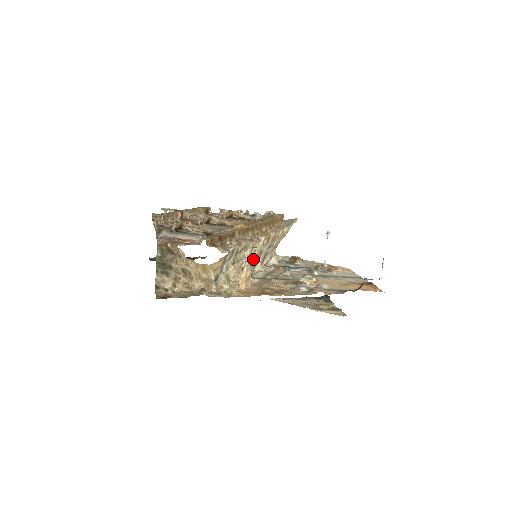
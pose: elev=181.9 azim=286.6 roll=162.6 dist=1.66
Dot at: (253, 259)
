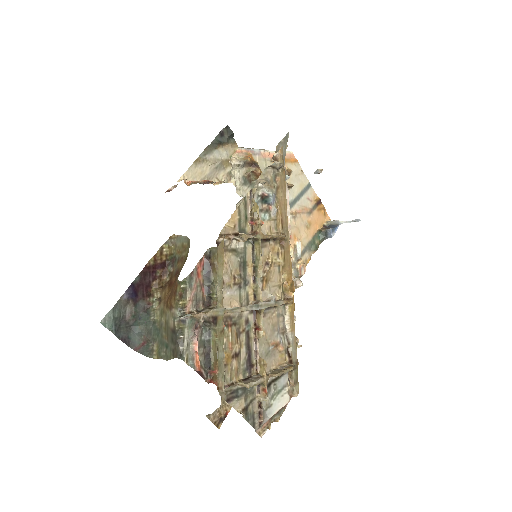
Dot at: occluded
